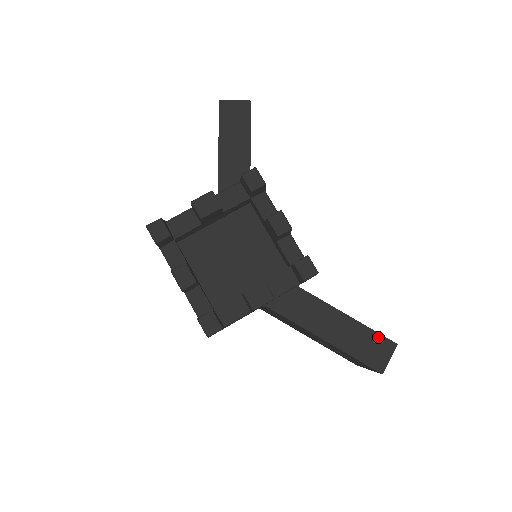
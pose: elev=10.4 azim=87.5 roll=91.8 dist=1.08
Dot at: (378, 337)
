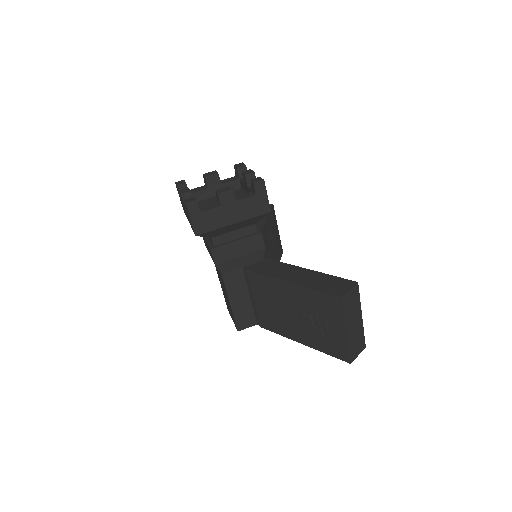
Dot at: (341, 280)
